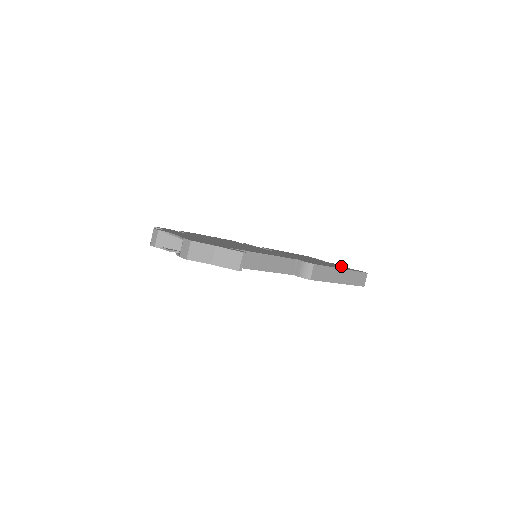
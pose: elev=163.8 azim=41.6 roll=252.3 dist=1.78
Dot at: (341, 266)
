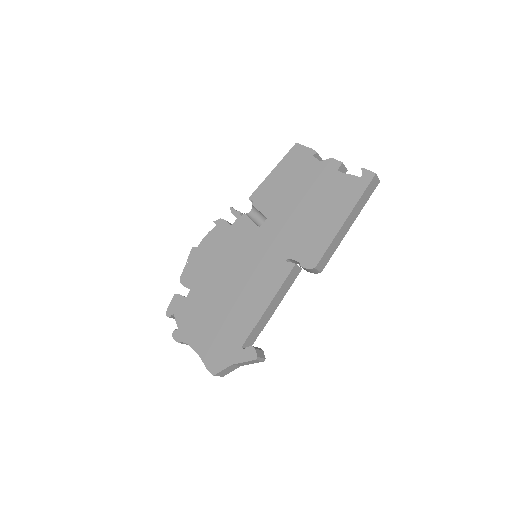
Dot at: (341, 180)
